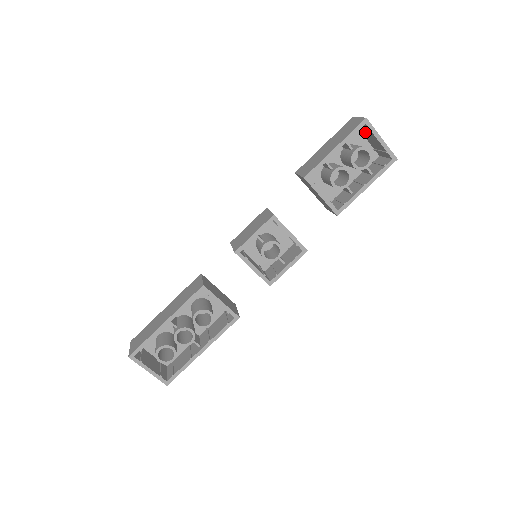
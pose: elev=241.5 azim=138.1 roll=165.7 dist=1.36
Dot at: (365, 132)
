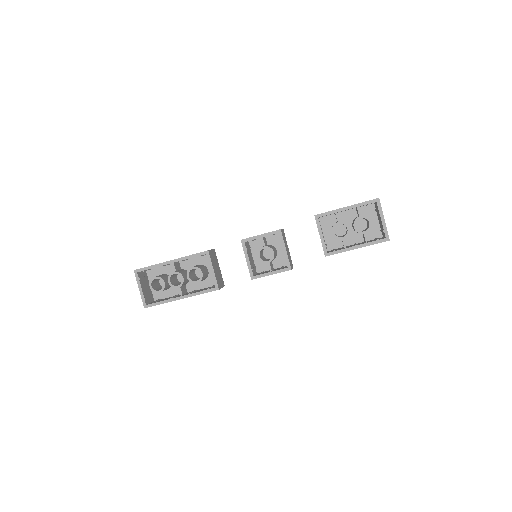
Dot at: (377, 211)
